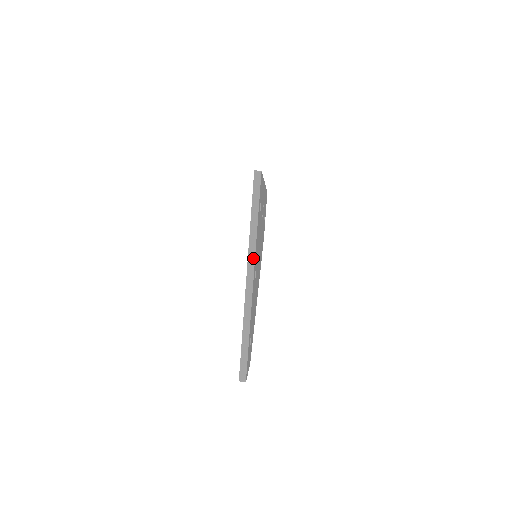
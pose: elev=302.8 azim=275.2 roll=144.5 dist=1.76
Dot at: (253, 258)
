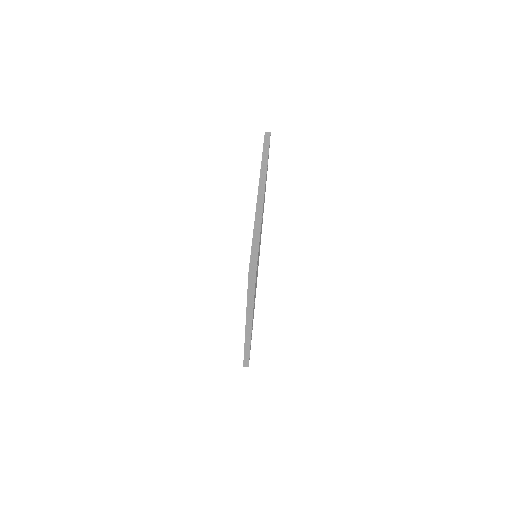
Dot at: (251, 320)
